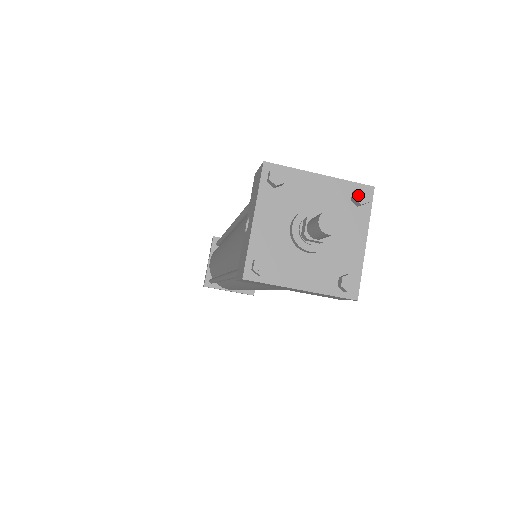
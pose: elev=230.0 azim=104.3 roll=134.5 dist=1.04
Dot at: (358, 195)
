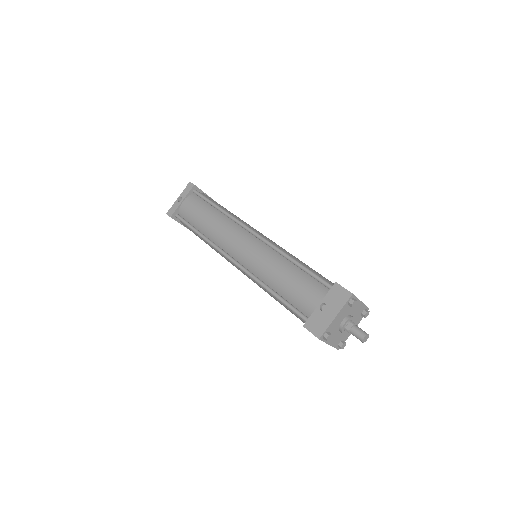
Dot at: (366, 314)
